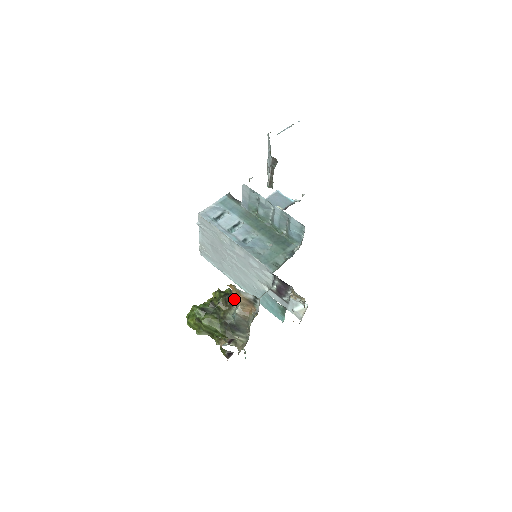
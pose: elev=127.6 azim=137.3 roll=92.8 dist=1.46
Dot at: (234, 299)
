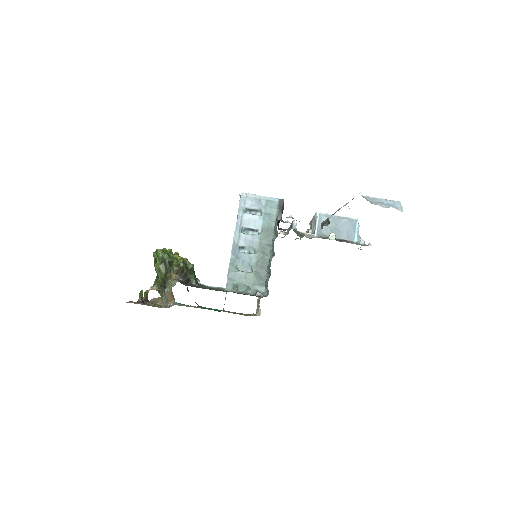
Dot at: occluded
